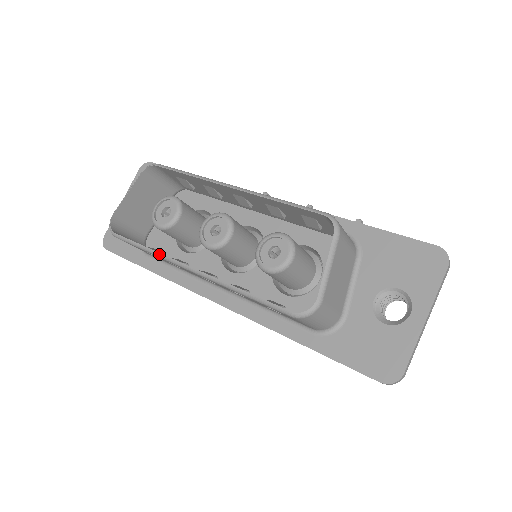
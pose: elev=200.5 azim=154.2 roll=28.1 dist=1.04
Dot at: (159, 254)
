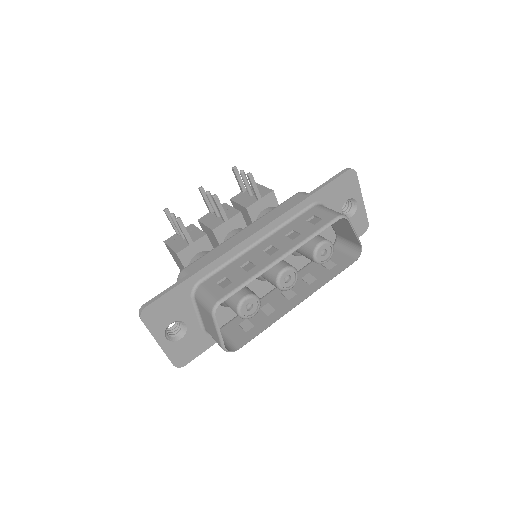
Dot at: occluded
